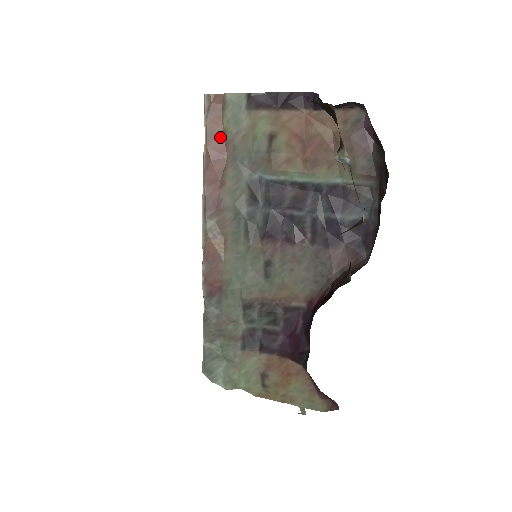
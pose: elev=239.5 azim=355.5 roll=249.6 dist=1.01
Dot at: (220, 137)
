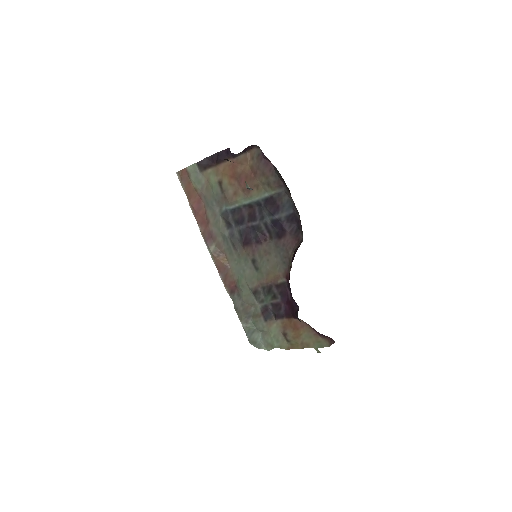
Dot at: (195, 194)
